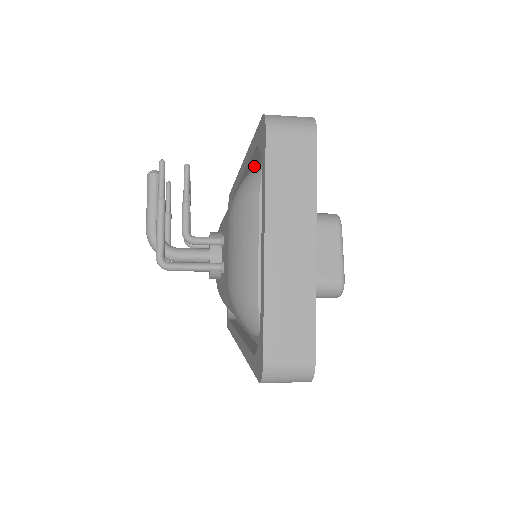
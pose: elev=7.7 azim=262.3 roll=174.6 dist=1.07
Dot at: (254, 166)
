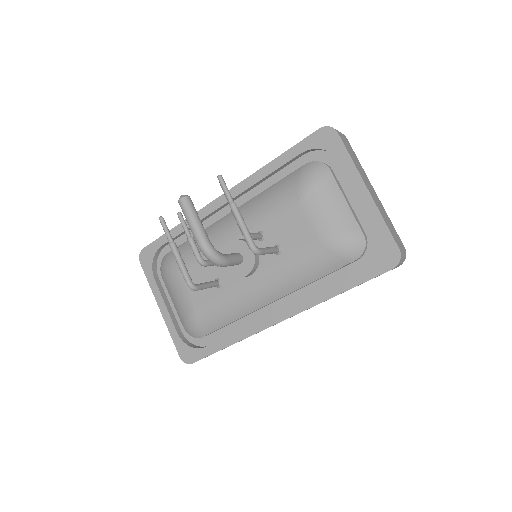
Dot at: (264, 180)
